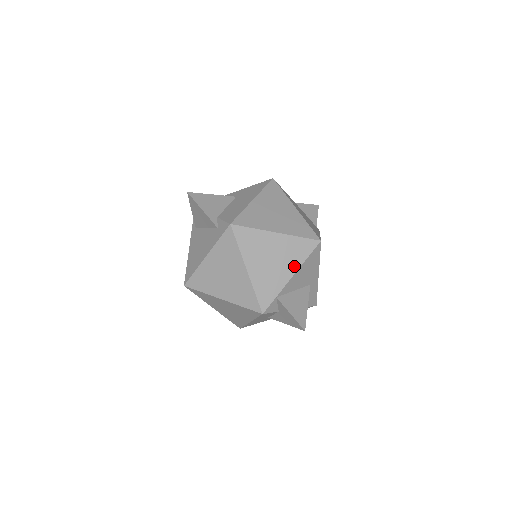
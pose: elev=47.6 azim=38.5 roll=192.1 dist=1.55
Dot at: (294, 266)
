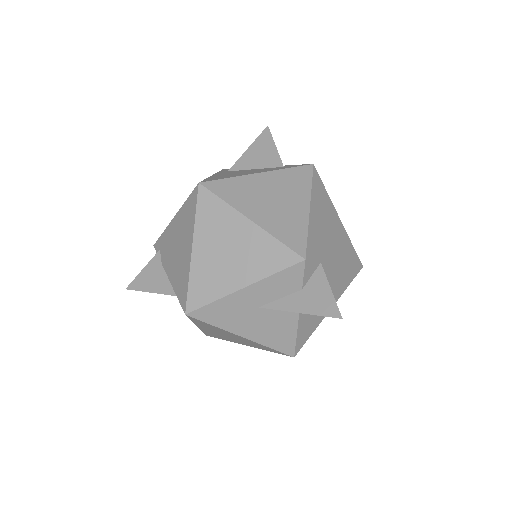
Dot at: (341, 257)
